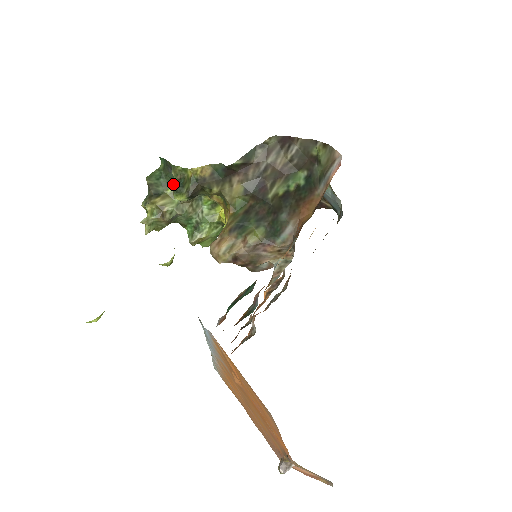
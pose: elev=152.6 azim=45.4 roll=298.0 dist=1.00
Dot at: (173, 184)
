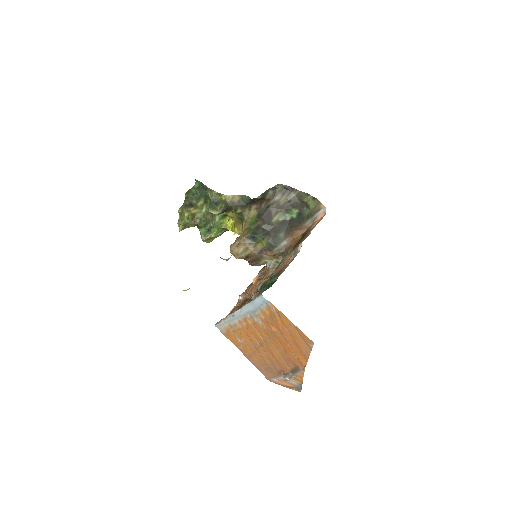
Dot at: (202, 200)
